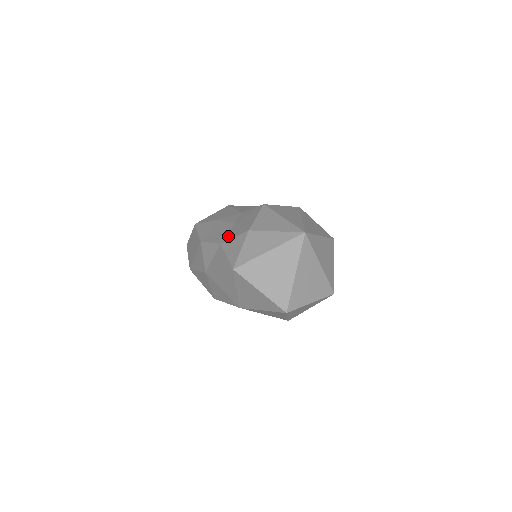
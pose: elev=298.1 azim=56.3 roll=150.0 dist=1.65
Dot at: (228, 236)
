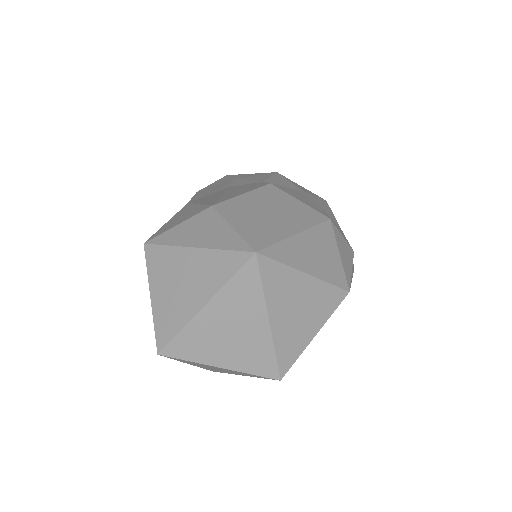
Dot at: occluded
